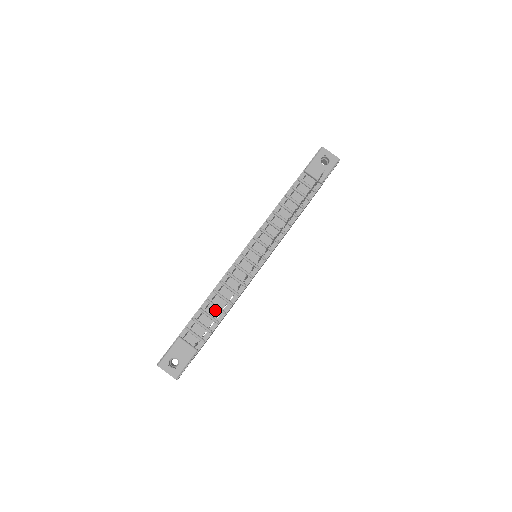
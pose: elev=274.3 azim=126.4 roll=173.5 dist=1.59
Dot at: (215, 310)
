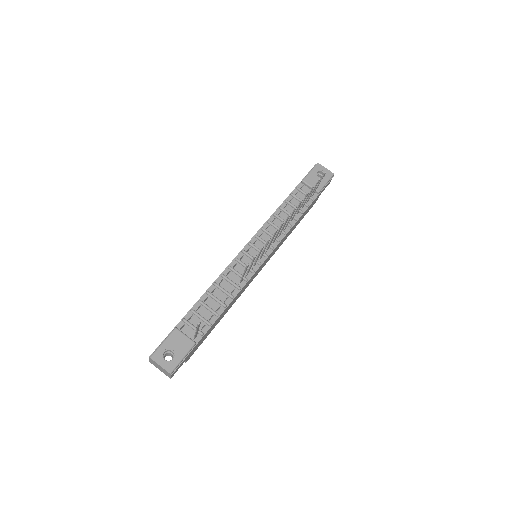
Dot at: (215, 303)
